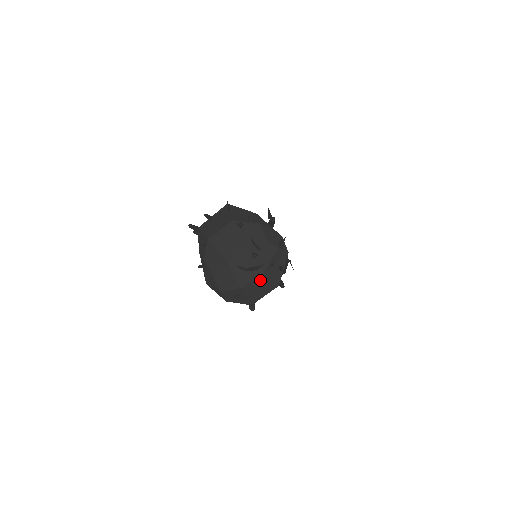
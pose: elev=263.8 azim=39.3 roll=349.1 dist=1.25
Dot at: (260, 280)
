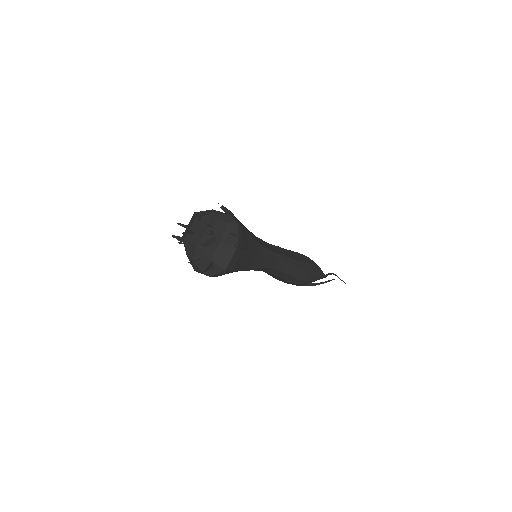
Dot at: (221, 249)
